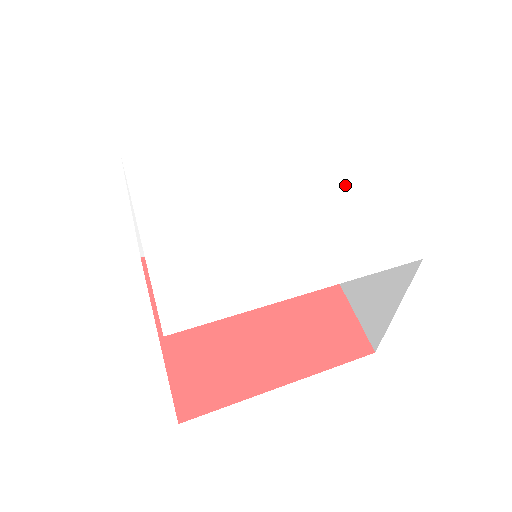
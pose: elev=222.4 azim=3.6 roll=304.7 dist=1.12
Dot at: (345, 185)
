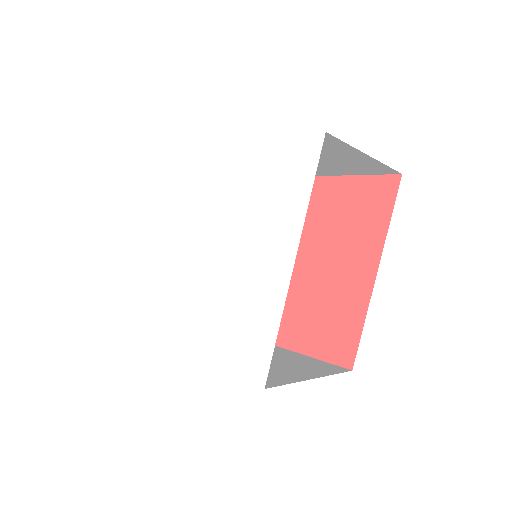
Dot at: (270, 265)
